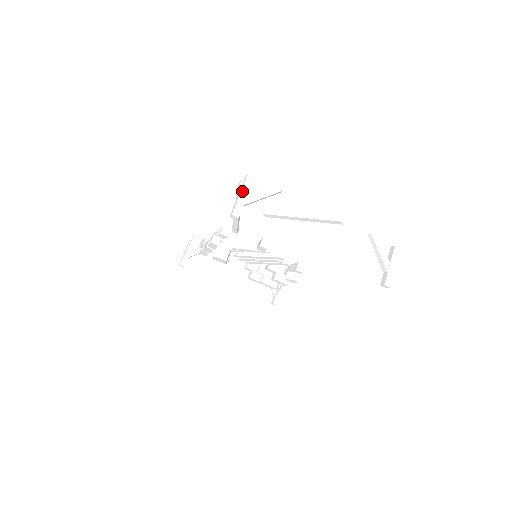
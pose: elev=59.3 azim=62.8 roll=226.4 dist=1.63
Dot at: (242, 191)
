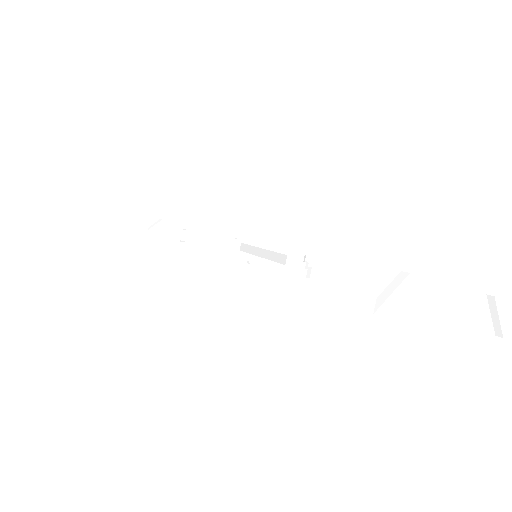
Dot at: (366, 312)
